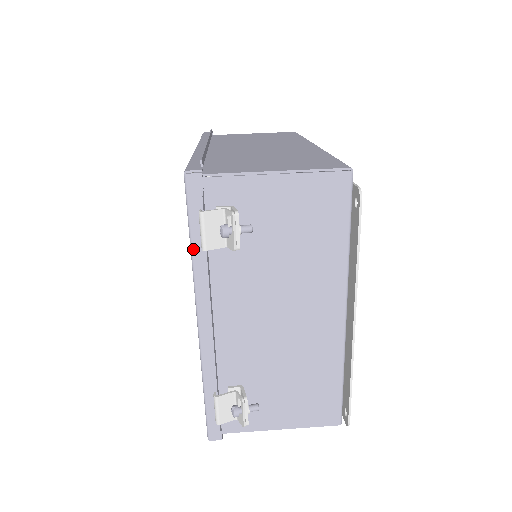
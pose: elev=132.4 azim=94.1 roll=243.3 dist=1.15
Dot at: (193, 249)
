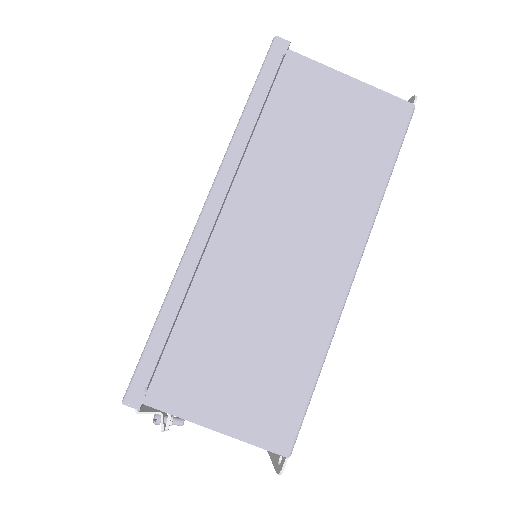
Dot at: occluded
